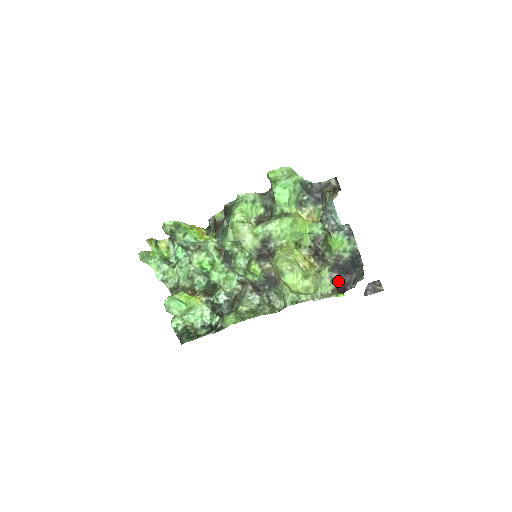
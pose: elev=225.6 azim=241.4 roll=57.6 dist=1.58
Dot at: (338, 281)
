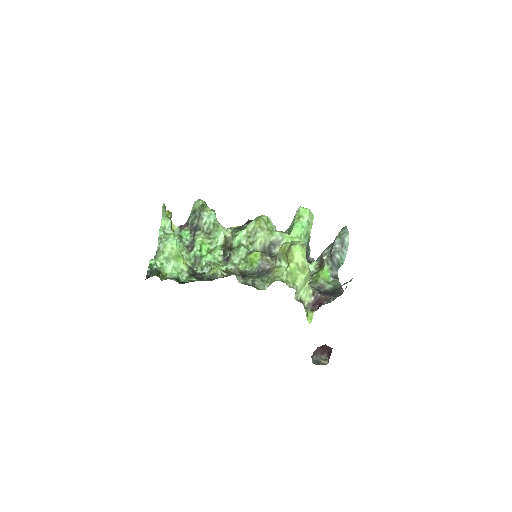
Dot at: (318, 296)
